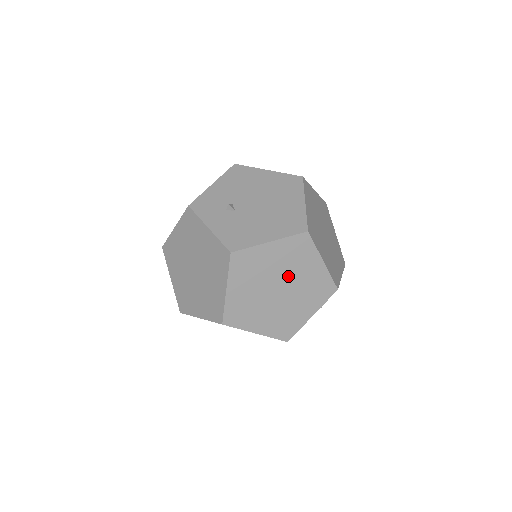
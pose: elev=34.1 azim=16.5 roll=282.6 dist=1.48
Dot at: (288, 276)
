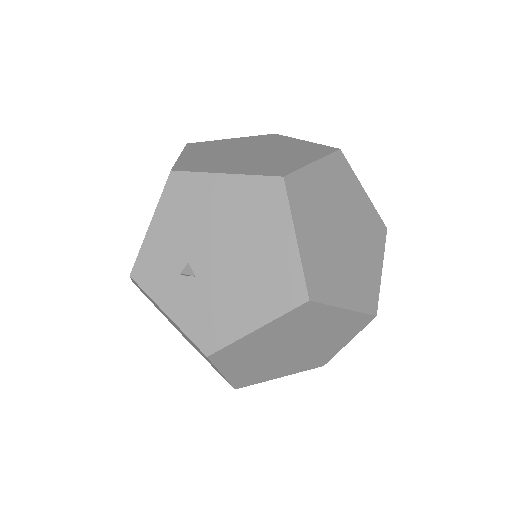
Dot at: (299, 337)
